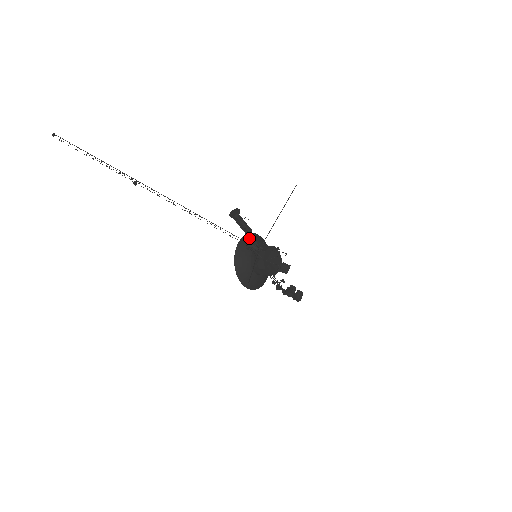
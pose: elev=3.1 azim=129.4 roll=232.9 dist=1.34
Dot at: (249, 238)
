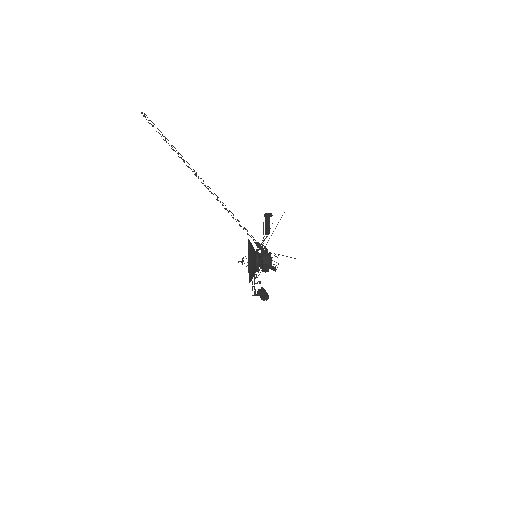
Dot at: occluded
